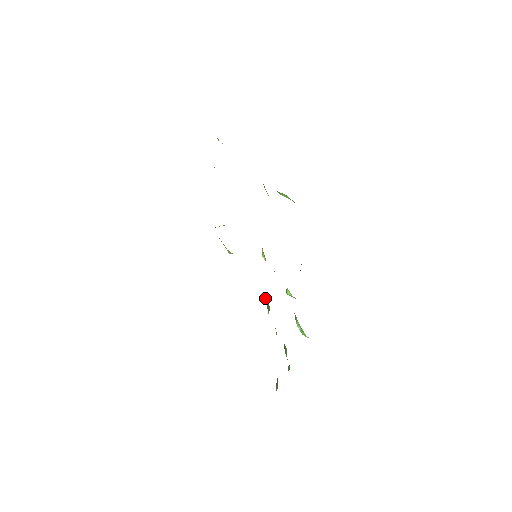
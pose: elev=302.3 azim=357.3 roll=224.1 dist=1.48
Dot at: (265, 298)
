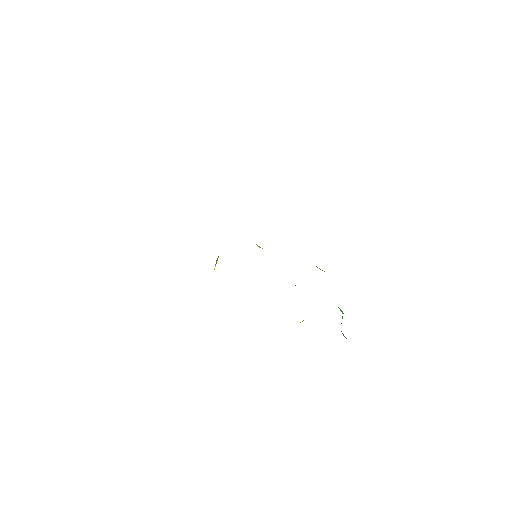
Dot at: occluded
